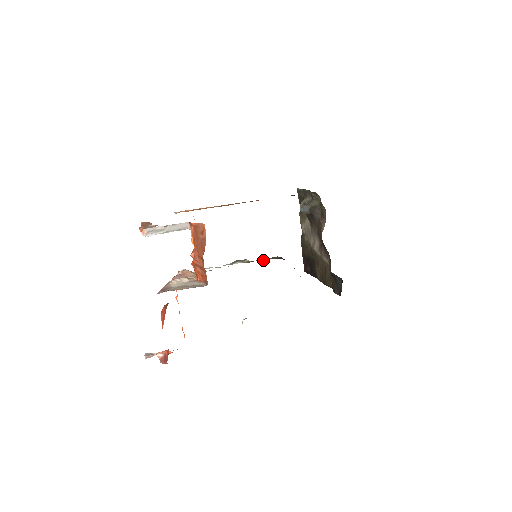
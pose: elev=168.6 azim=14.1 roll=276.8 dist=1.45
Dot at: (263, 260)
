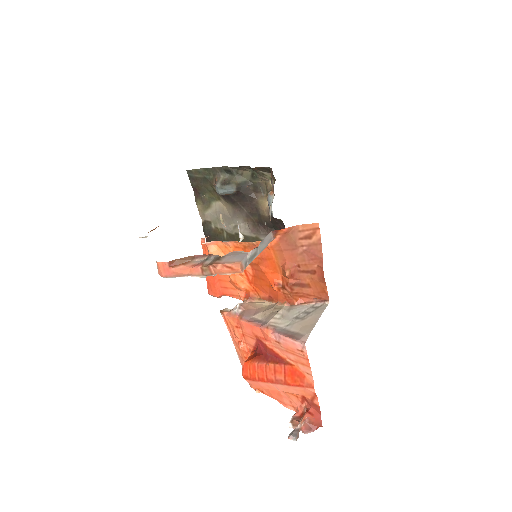
Dot at: occluded
